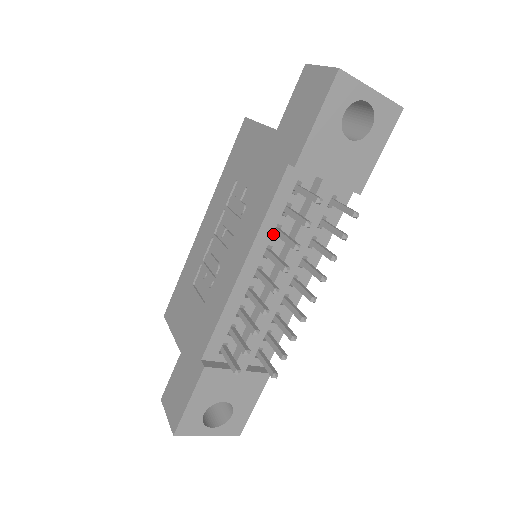
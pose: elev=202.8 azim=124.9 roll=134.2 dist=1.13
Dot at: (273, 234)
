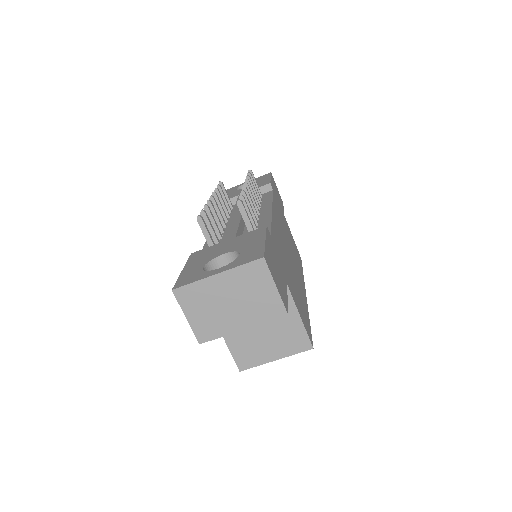
Dot at: occluded
